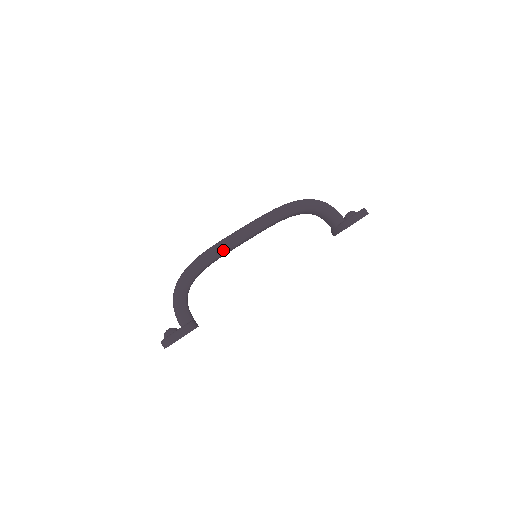
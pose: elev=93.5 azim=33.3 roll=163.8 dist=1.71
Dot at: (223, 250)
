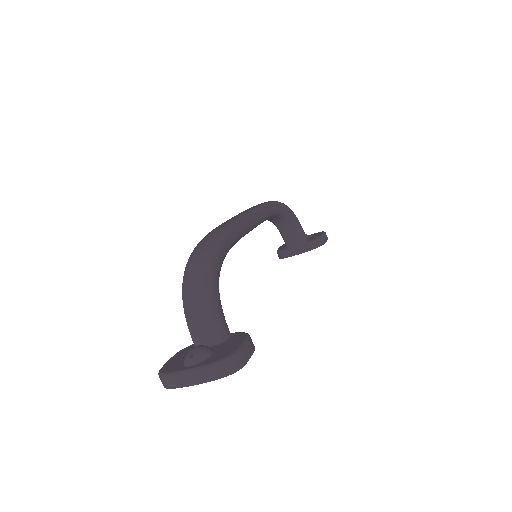
Dot at: (242, 233)
